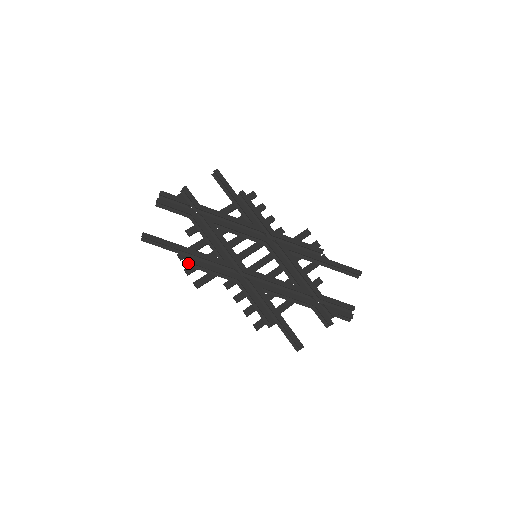
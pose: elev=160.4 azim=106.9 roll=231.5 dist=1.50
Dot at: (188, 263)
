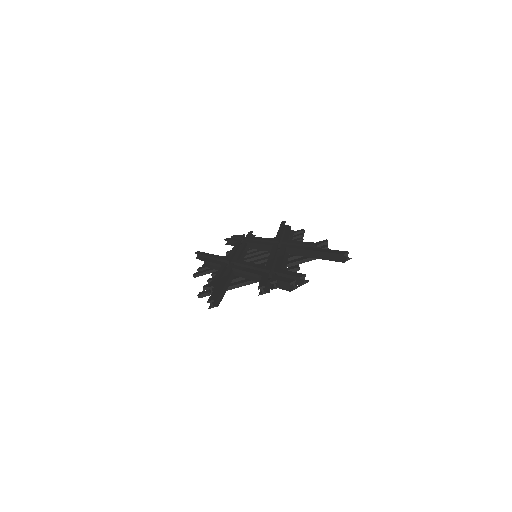
Dot at: (205, 264)
